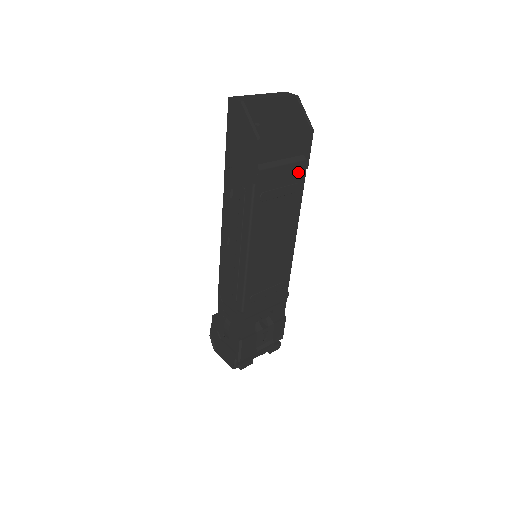
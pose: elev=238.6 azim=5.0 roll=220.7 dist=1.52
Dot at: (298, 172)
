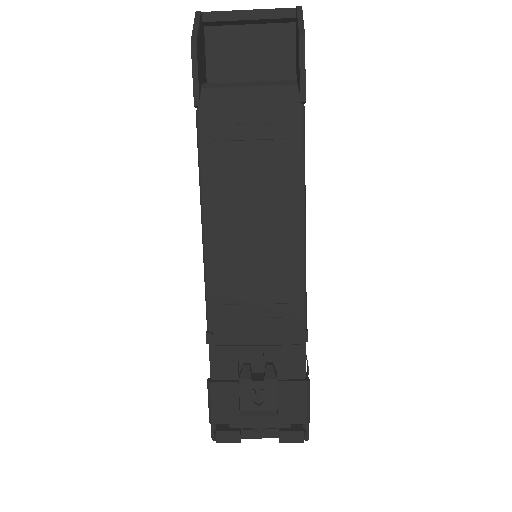
Dot at: (284, 105)
